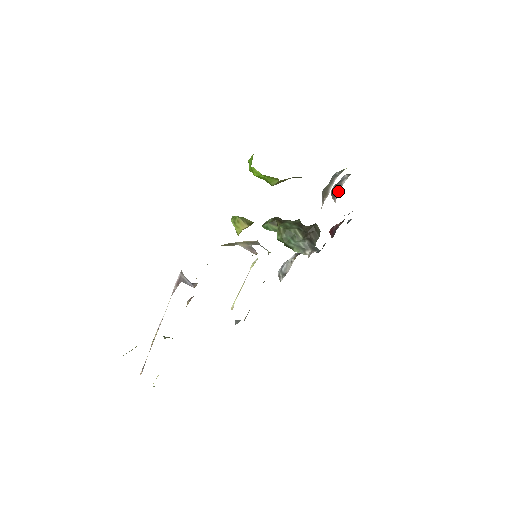
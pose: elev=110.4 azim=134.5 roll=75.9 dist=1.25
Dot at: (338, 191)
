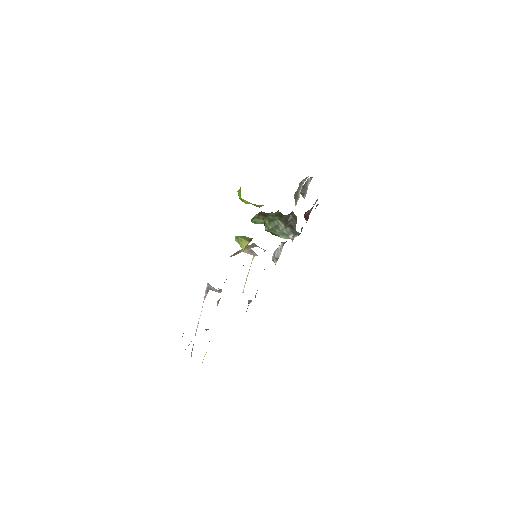
Dot at: (305, 191)
